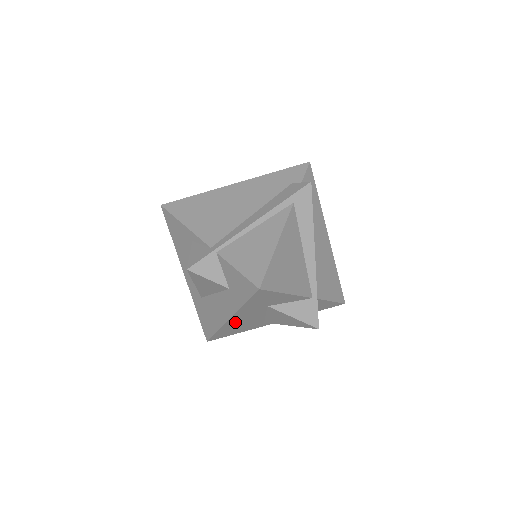
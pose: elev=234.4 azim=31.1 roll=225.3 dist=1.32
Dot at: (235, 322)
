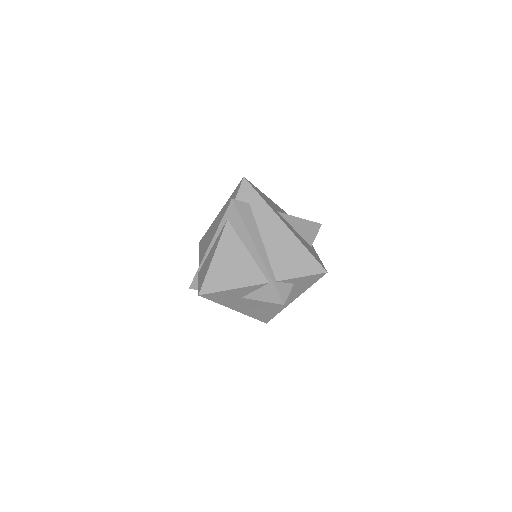
Dot at: (248, 310)
